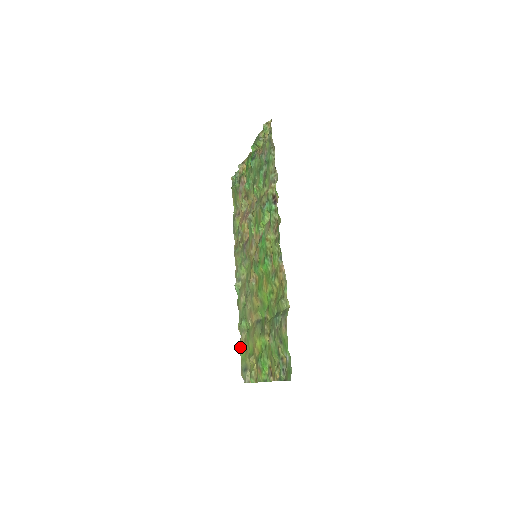
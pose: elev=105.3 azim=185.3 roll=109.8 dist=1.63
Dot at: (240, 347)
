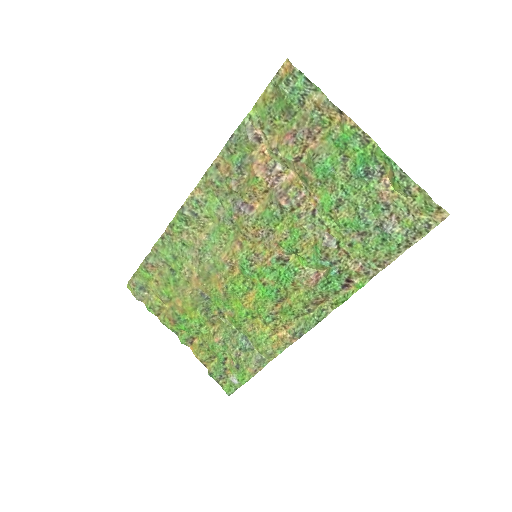
Dot at: (147, 268)
